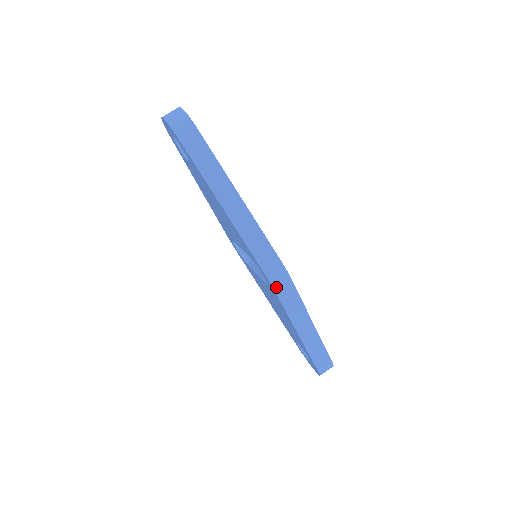
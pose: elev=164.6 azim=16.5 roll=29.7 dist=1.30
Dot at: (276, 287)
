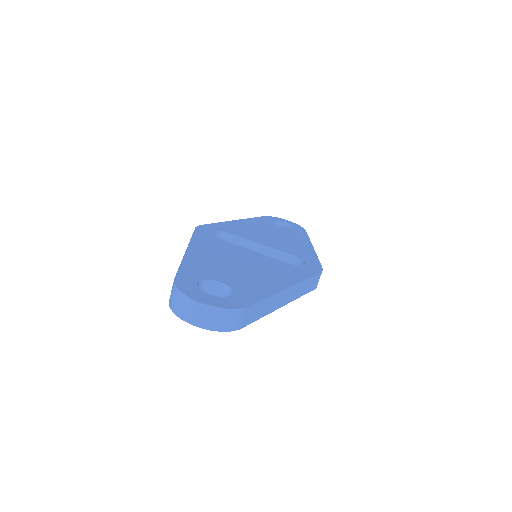
Dot at: occluded
